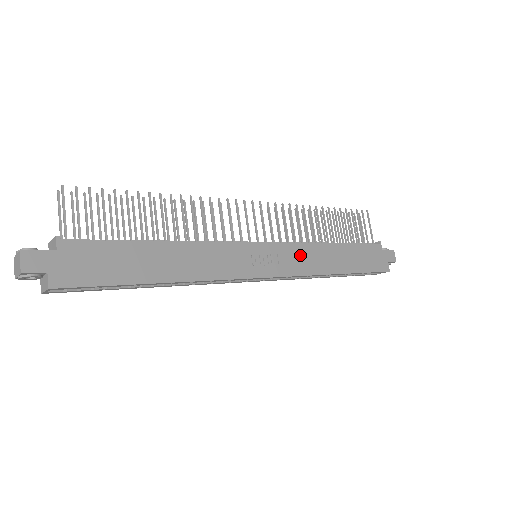
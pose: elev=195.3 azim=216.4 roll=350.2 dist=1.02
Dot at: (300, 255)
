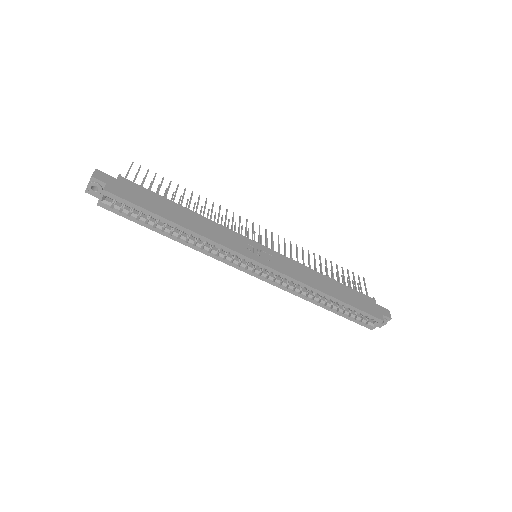
Dot at: (293, 267)
